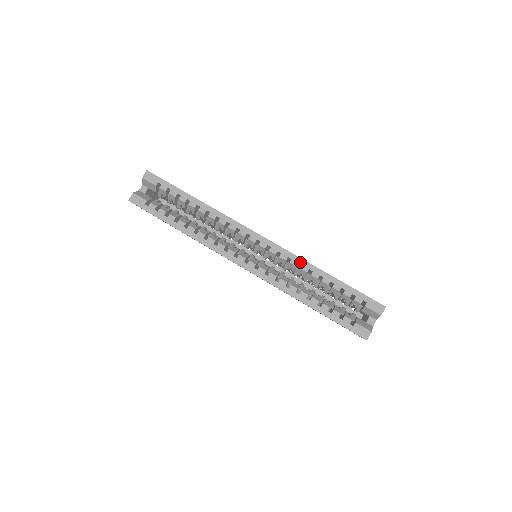
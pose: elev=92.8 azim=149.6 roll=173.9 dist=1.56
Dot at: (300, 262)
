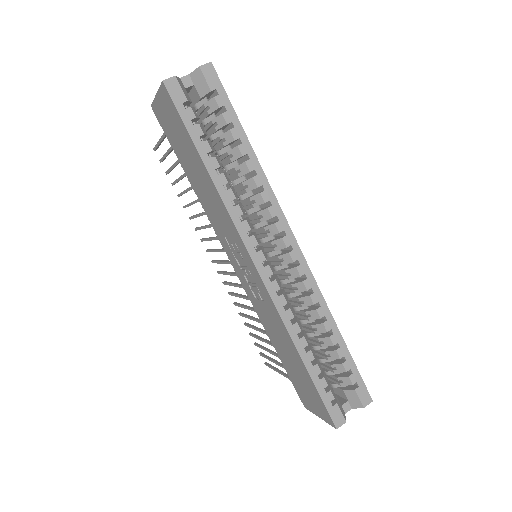
Dot at: (320, 302)
